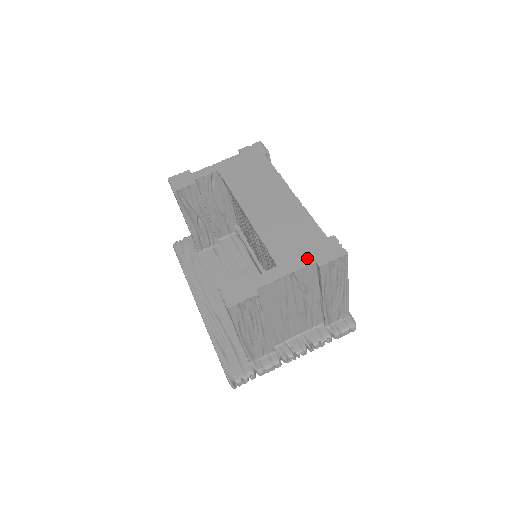
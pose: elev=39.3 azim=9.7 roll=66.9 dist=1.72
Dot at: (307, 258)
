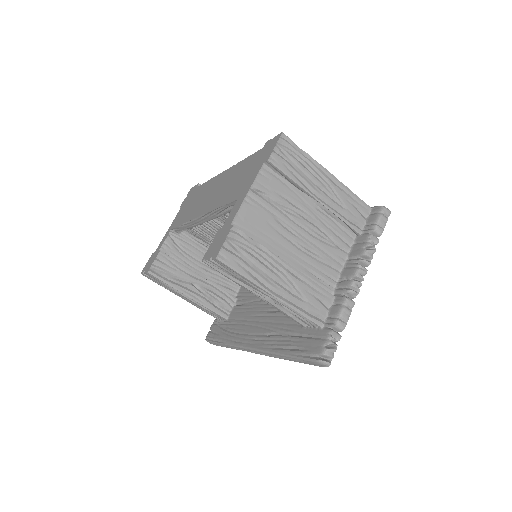
Dot at: (255, 170)
